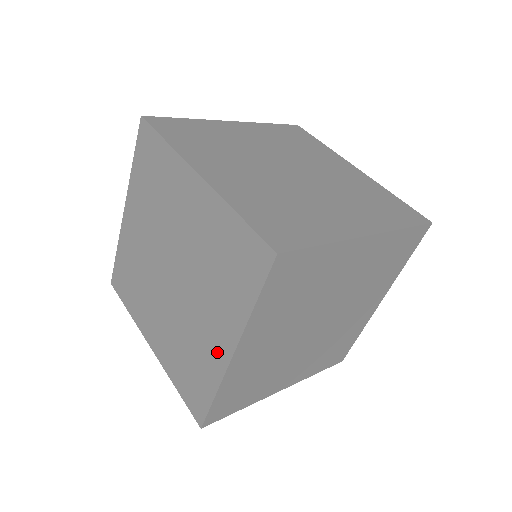
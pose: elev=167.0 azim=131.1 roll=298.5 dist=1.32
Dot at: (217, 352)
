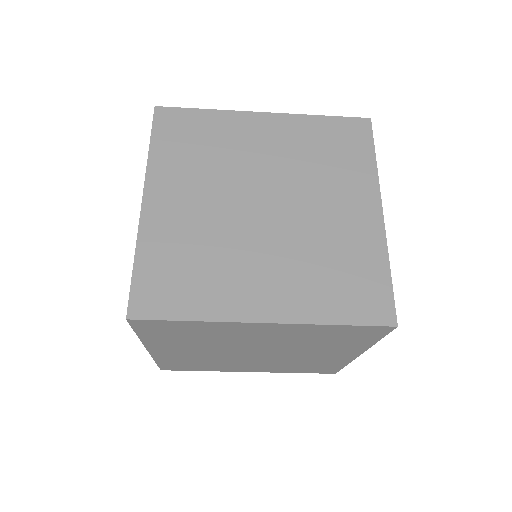
Dot at: occluded
